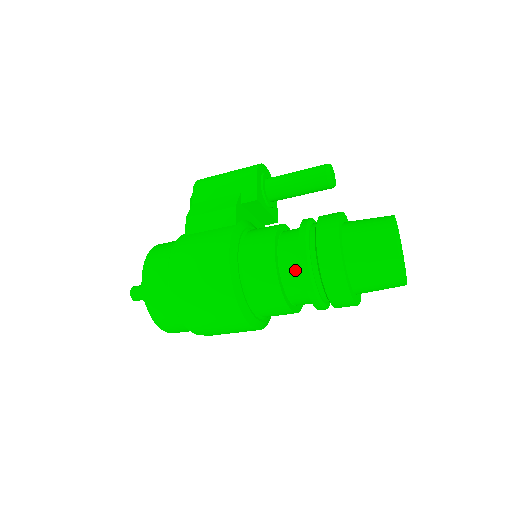
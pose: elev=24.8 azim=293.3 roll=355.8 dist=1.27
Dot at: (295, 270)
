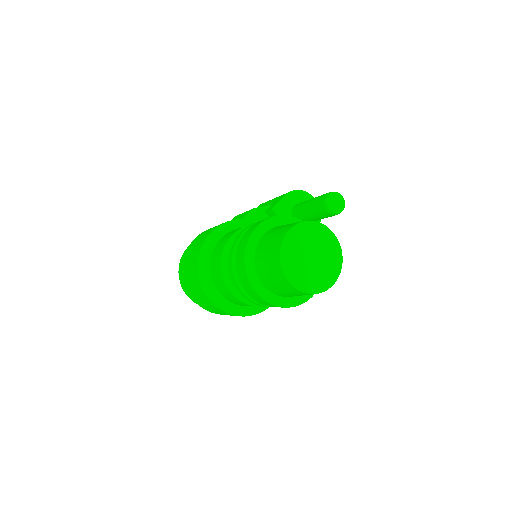
Dot at: occluded
